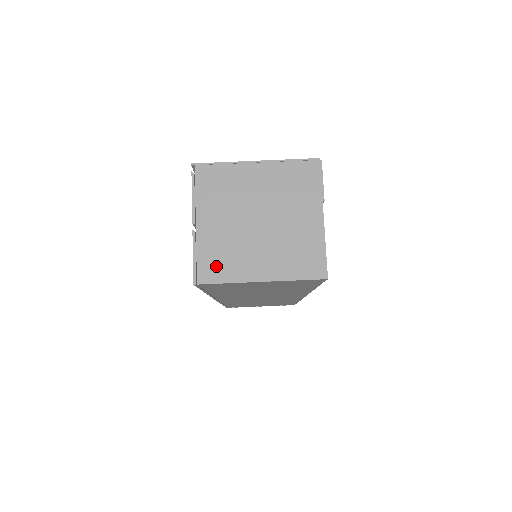
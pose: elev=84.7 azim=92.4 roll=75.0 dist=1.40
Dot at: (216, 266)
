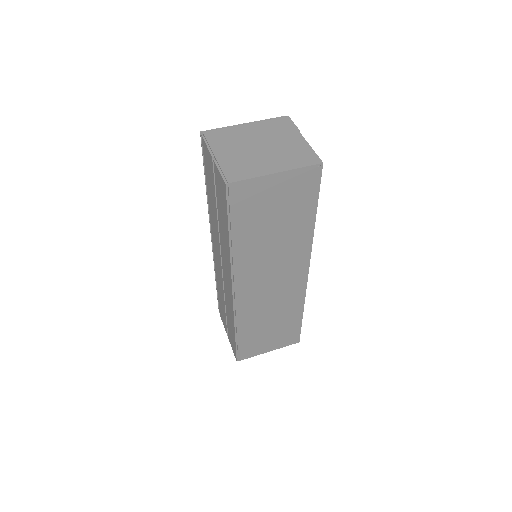
Dot at: (239, 172)
